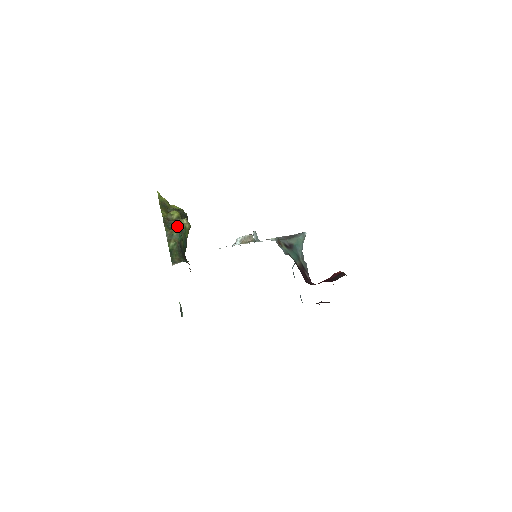
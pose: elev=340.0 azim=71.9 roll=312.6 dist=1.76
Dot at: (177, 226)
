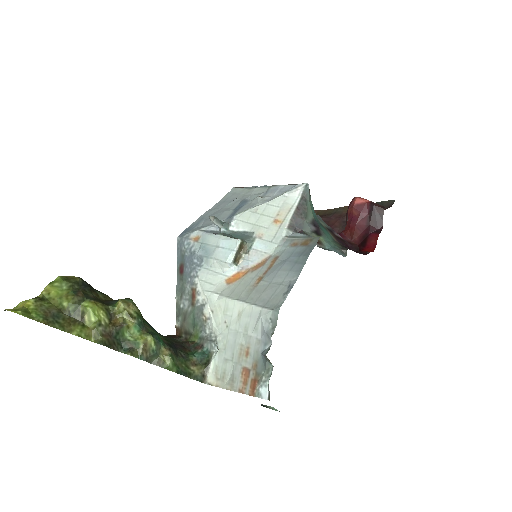
Dot at: (129, 328)
